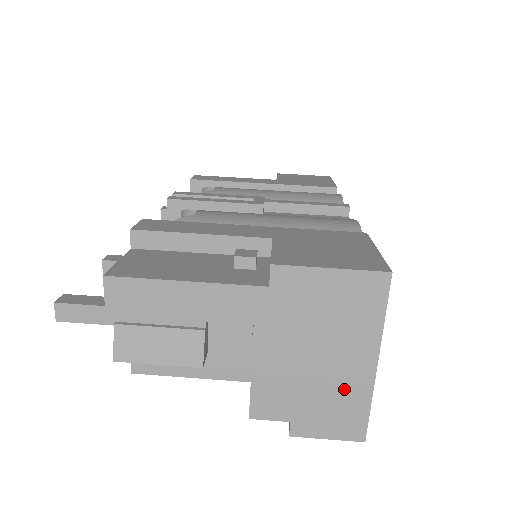
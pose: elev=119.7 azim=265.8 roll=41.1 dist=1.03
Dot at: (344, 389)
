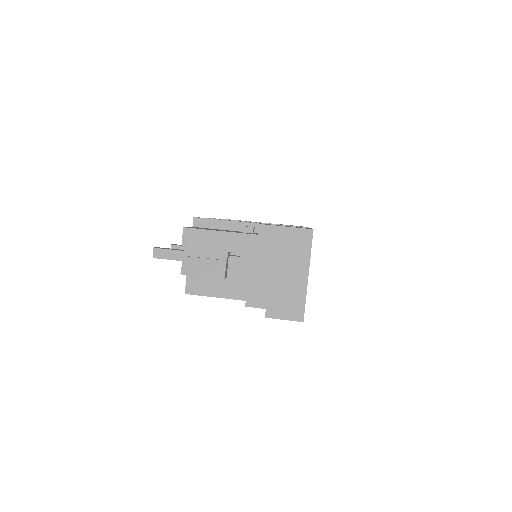
Dot at: (292, 290)
